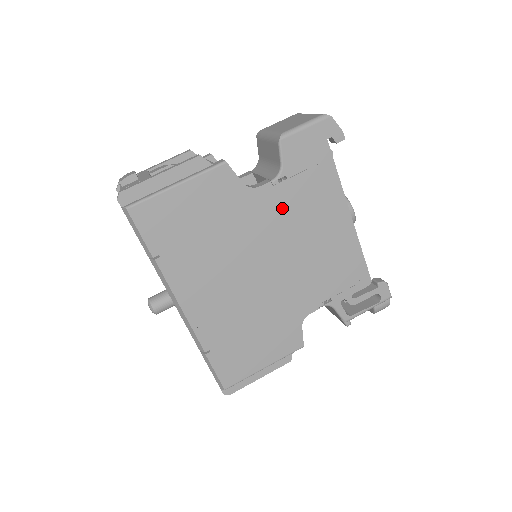
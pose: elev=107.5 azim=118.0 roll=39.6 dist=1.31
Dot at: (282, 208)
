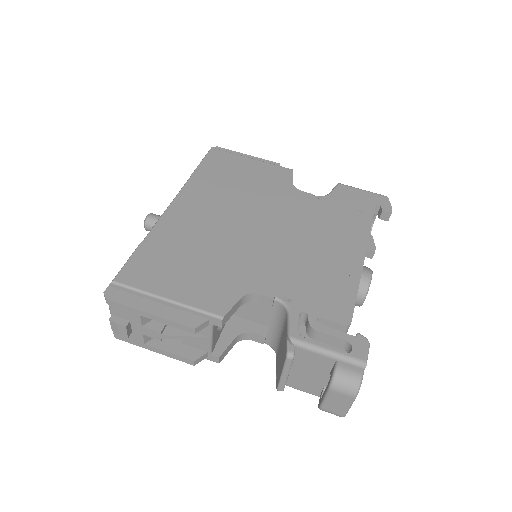
Dot at: (308, 211)
